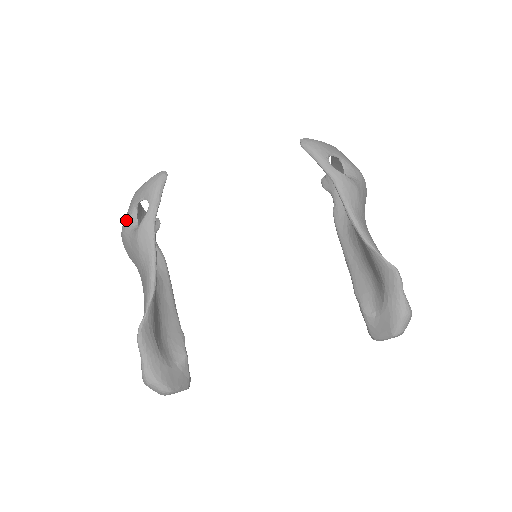
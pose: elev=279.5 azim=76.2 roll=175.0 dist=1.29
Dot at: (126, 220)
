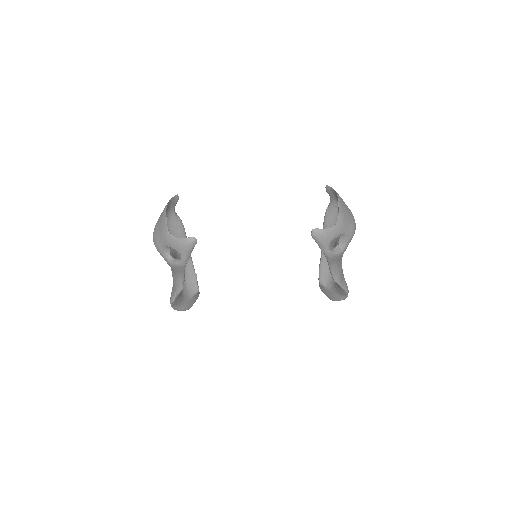
Dot at: (159, 246)
